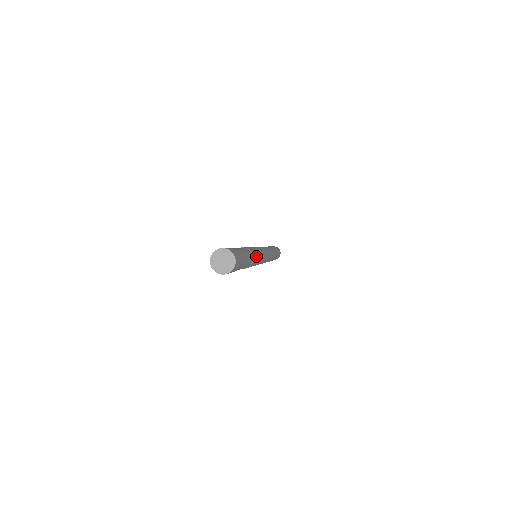
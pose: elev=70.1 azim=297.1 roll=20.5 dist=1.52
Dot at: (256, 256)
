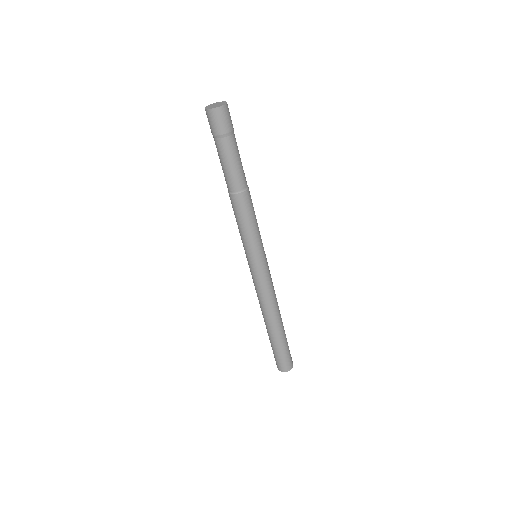
Dot at: (252, 205)
